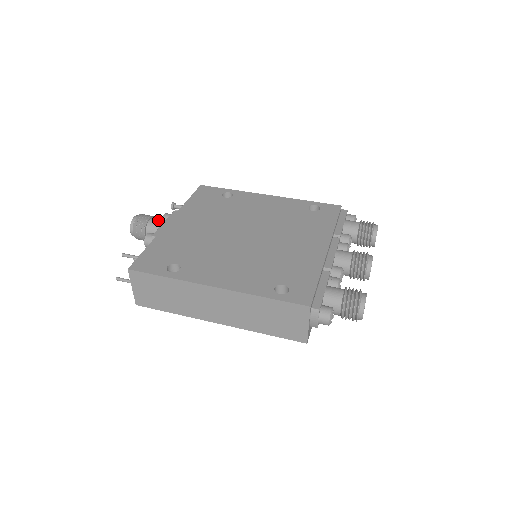
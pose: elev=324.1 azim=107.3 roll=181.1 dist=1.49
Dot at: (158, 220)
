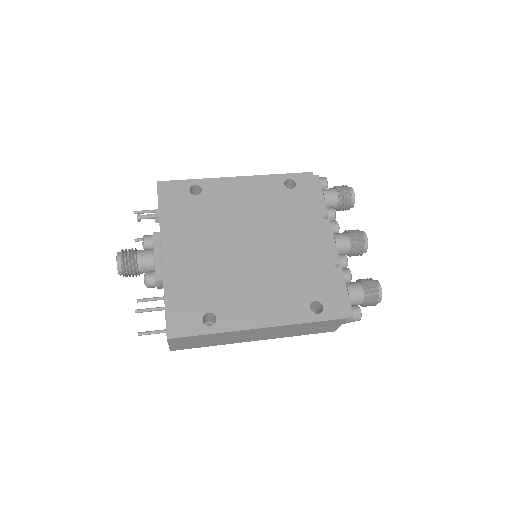
Dot at: (147, 255)
